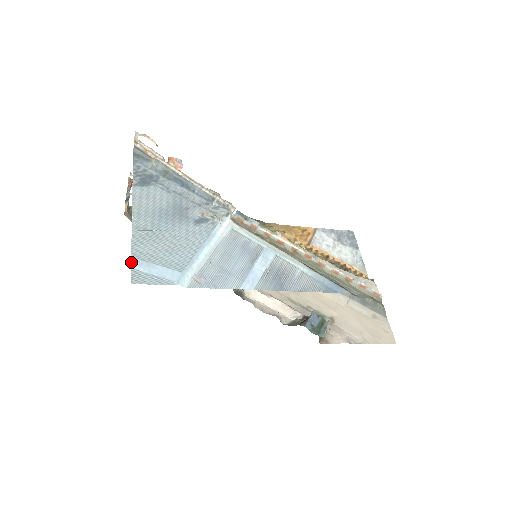
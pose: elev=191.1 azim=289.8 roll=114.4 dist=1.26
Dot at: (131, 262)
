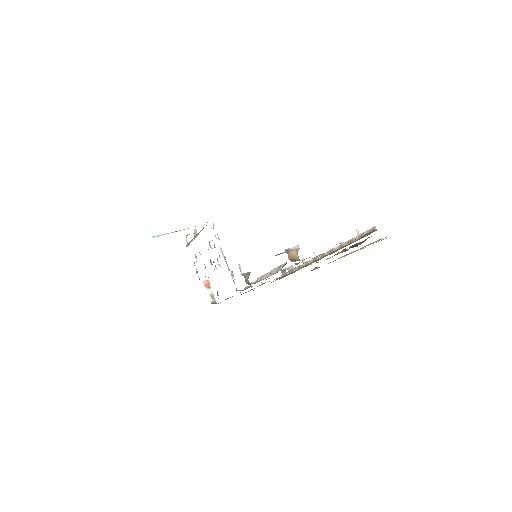
Dot at: occluded
